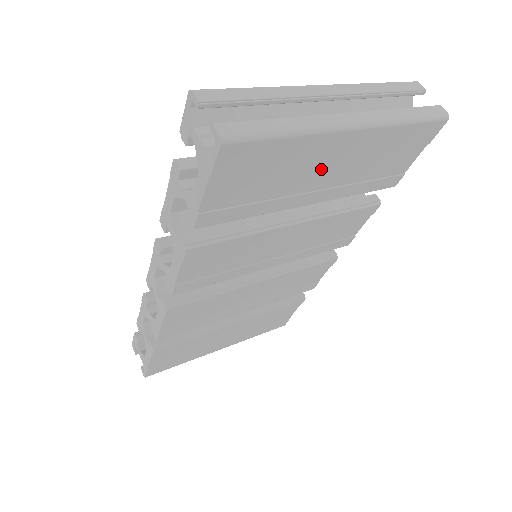
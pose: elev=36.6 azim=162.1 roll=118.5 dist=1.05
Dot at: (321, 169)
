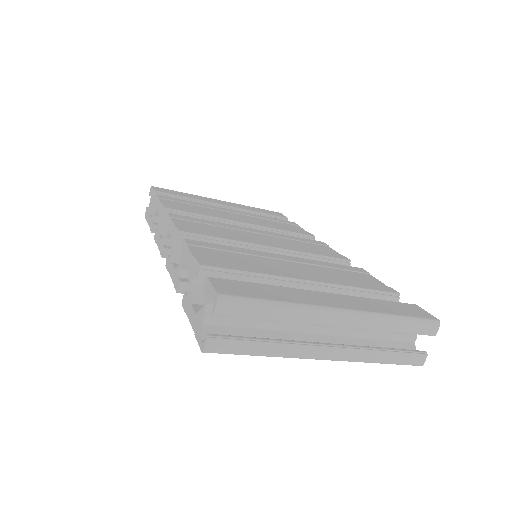
Dot at: occluded
